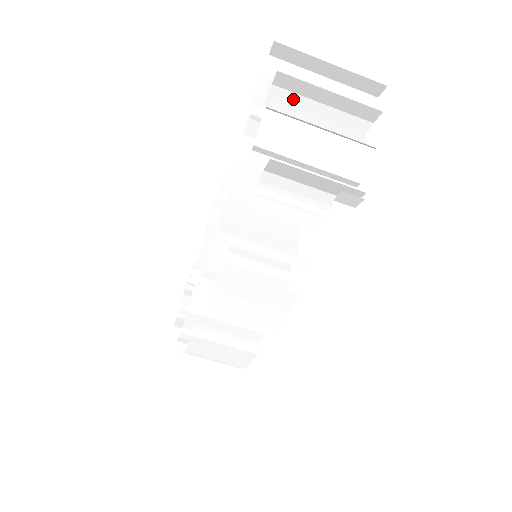
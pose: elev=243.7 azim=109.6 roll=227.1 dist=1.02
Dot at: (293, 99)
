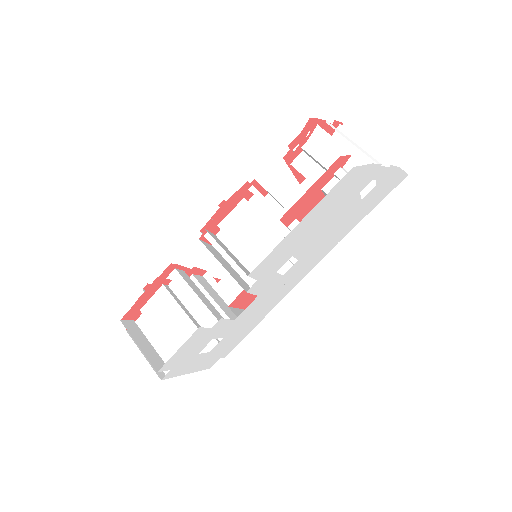
Dot at: occluded
